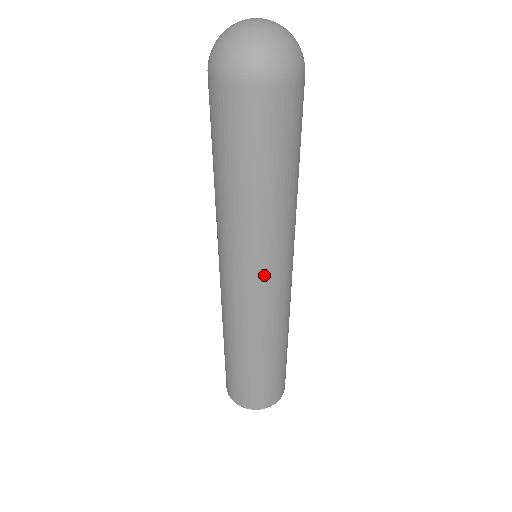
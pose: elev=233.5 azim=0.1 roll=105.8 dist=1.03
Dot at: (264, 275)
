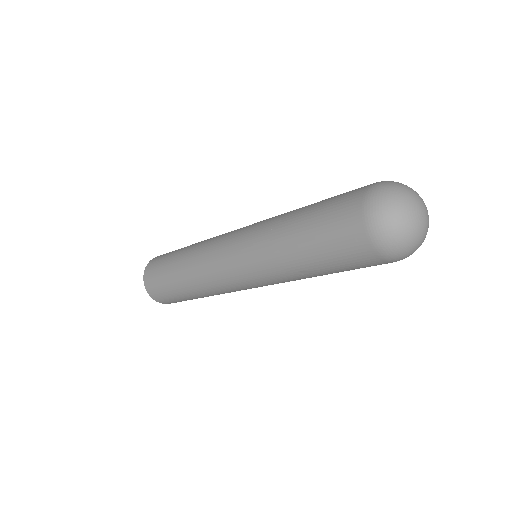
Dot at: (245, 278)
